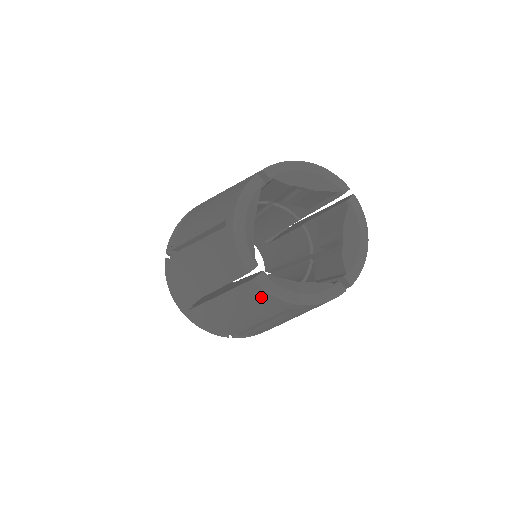
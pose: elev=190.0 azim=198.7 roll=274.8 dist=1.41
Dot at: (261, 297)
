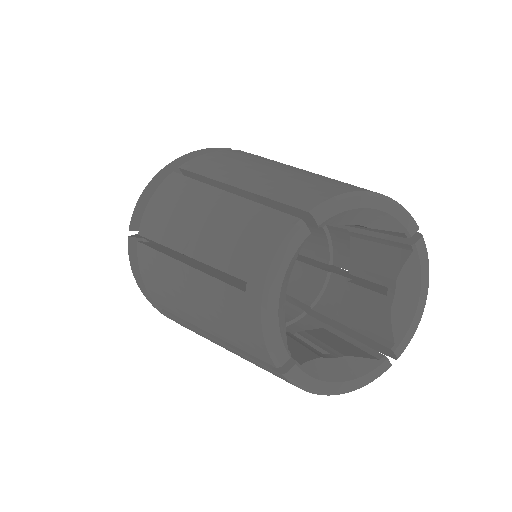
Dot at: occluded
